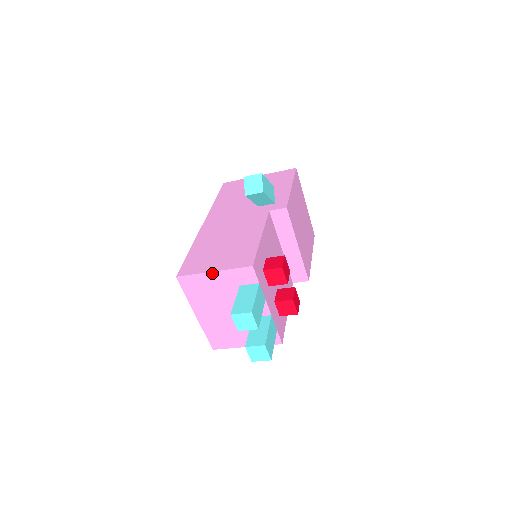
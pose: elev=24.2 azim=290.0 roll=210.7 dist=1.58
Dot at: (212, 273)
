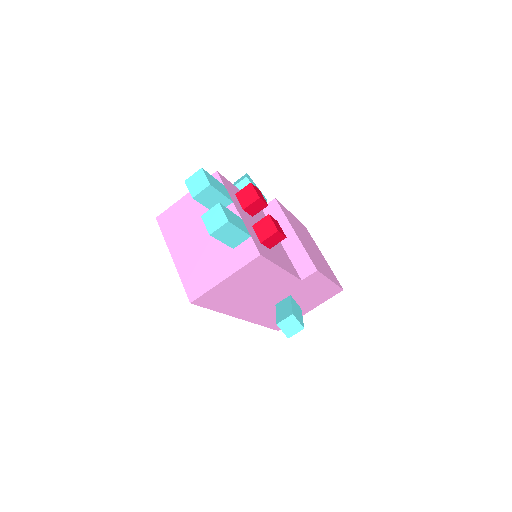
Dot at: (185, 197)
